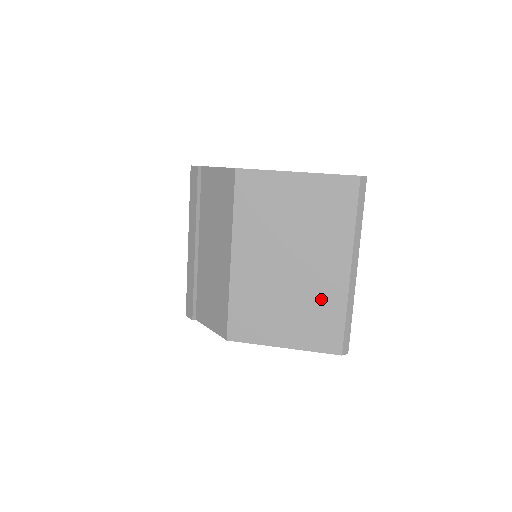
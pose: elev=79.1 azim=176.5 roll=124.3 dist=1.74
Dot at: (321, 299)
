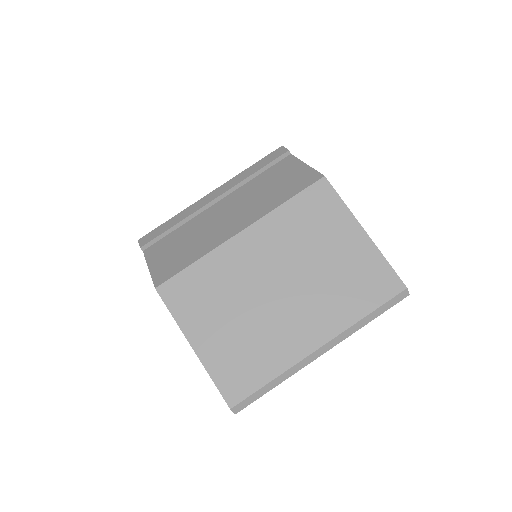
Dot at: (269, 344)
